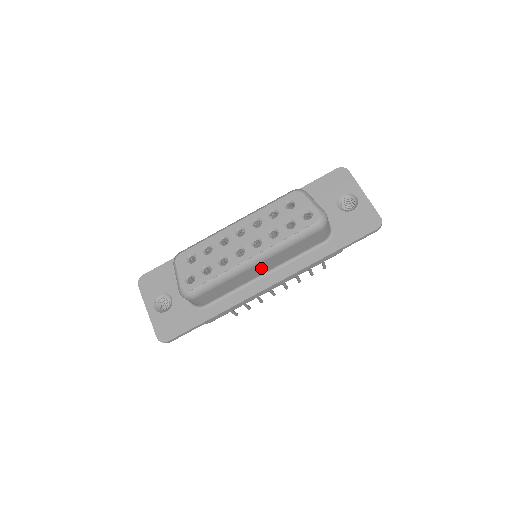
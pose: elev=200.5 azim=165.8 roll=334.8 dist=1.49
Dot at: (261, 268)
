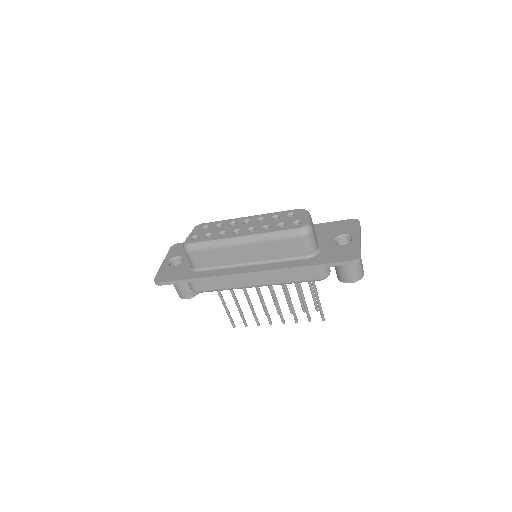
Dot at: (247, 253)
